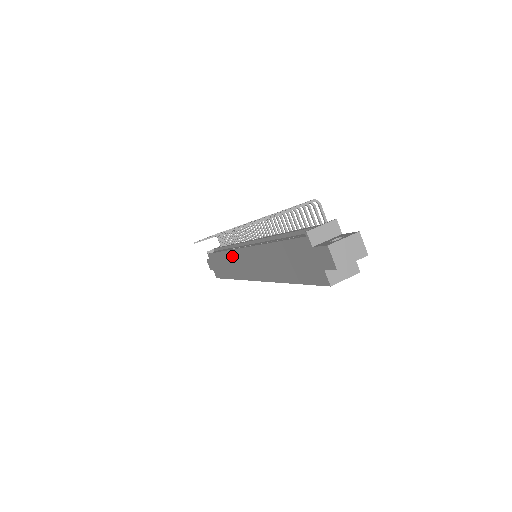
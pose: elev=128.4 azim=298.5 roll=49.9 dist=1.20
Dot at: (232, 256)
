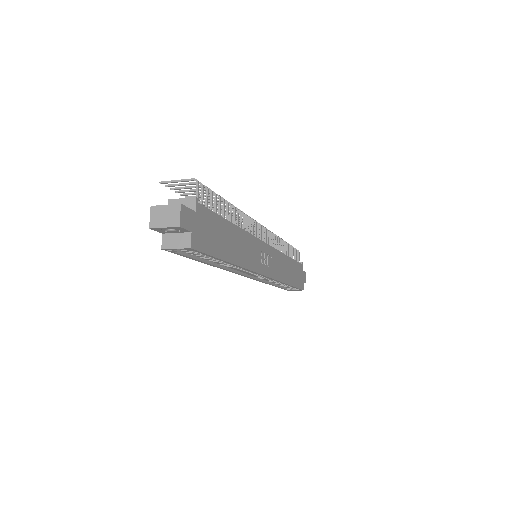
Dot at: occluded
